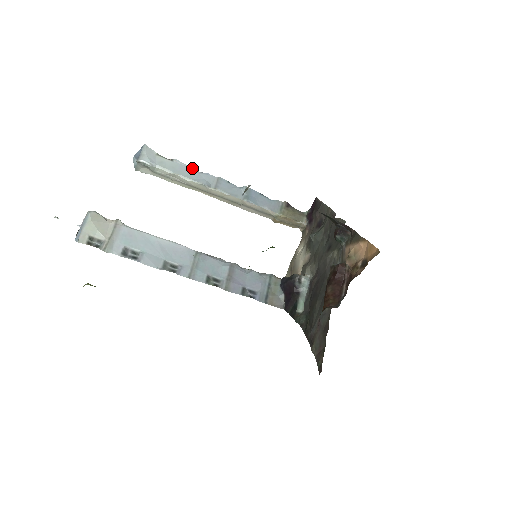
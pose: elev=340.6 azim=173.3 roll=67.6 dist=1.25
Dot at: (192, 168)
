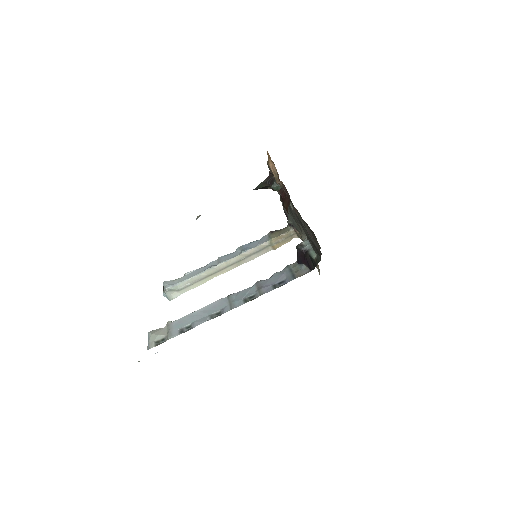
Dot at: (199, 268)
